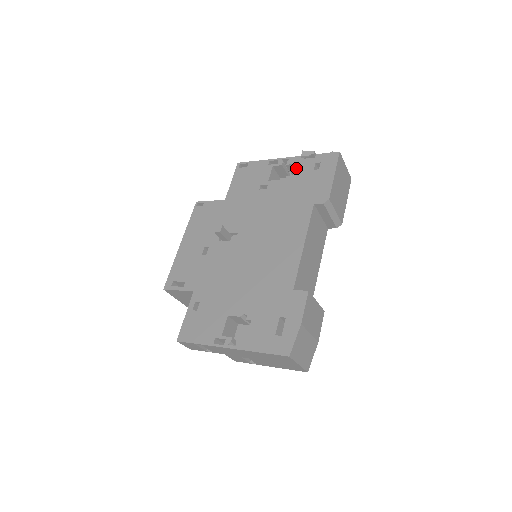
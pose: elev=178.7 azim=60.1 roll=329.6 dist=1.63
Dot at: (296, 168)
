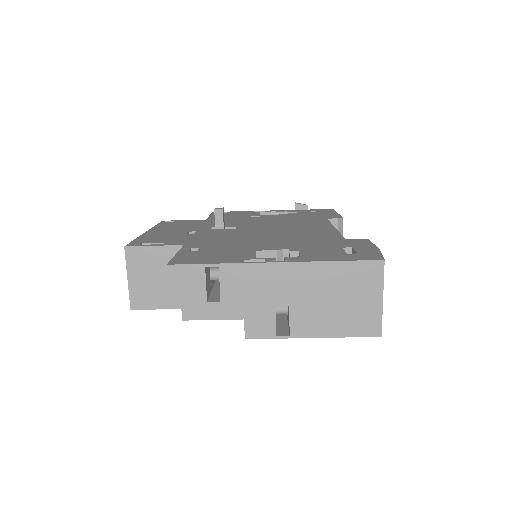
Dot at: occluded
